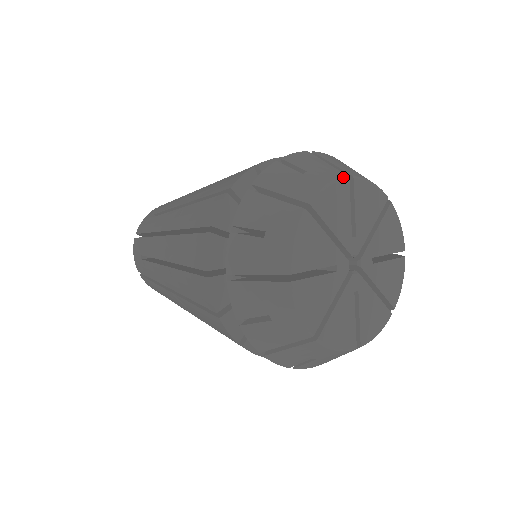
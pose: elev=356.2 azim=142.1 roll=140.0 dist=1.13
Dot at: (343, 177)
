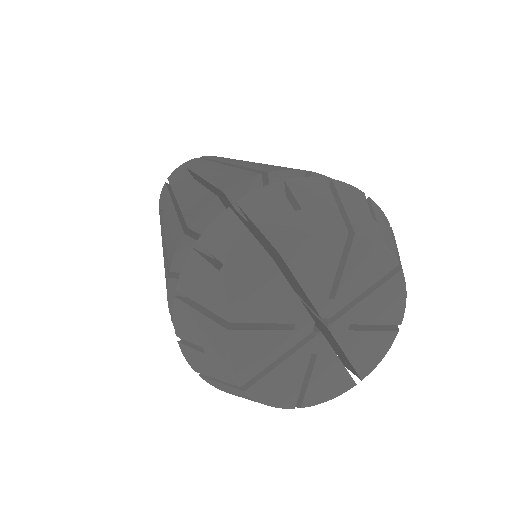
Dot at: (340, 231)
